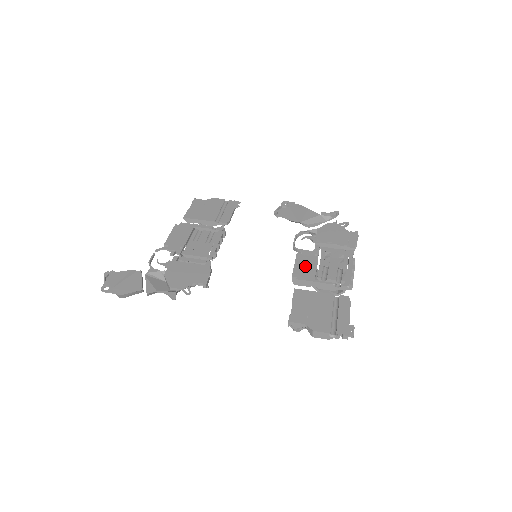
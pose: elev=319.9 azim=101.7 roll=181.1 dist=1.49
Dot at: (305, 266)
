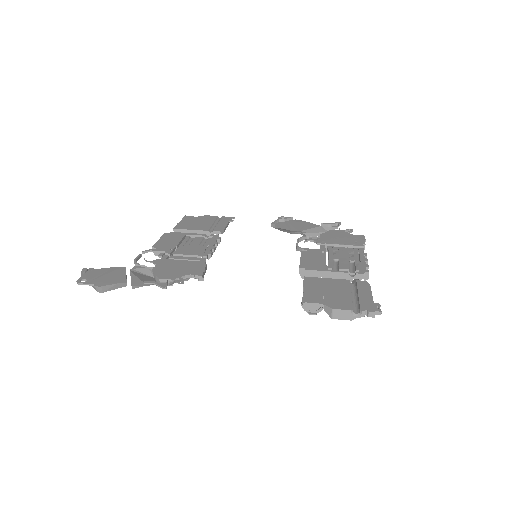
Dot at: (312, 260)
